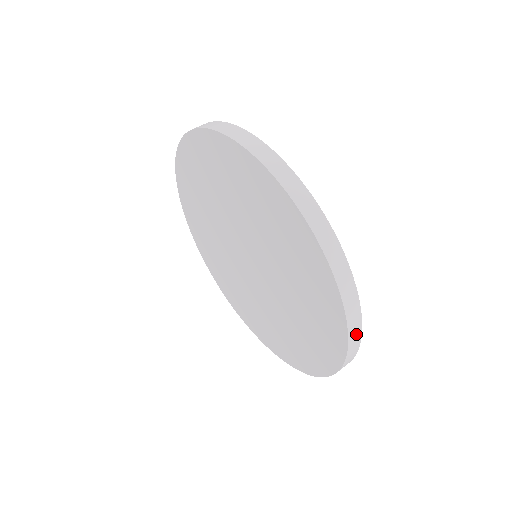
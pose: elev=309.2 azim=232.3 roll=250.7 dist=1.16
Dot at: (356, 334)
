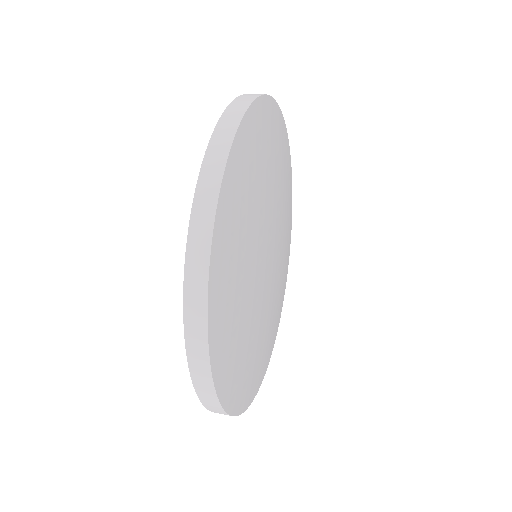
Dot at: (221, 413)
